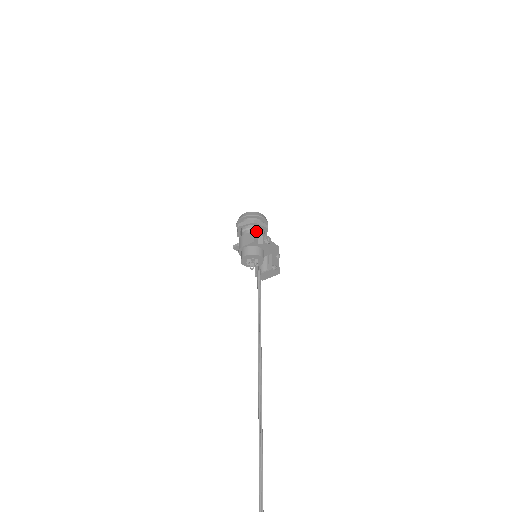
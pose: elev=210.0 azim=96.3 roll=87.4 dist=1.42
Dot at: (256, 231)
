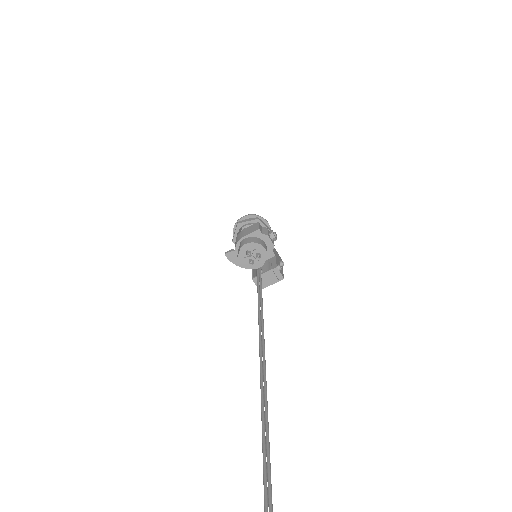
Dot at: occluded
